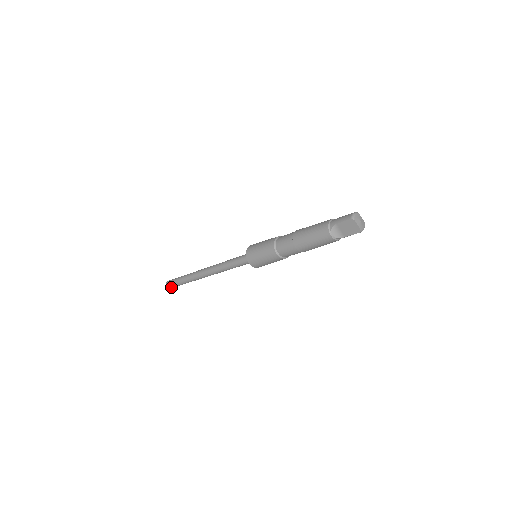
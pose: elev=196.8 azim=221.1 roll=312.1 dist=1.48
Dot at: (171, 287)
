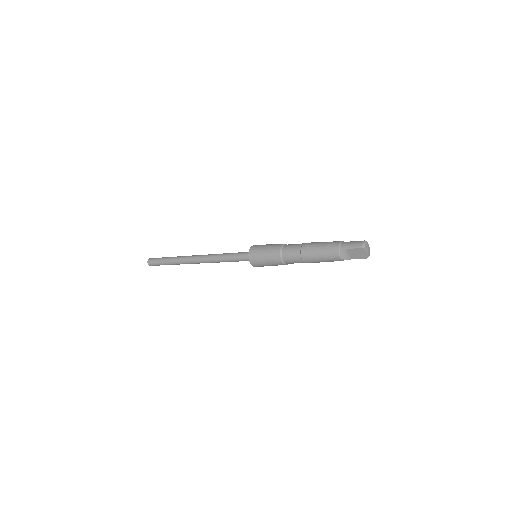
Dot at: (153, 265)
